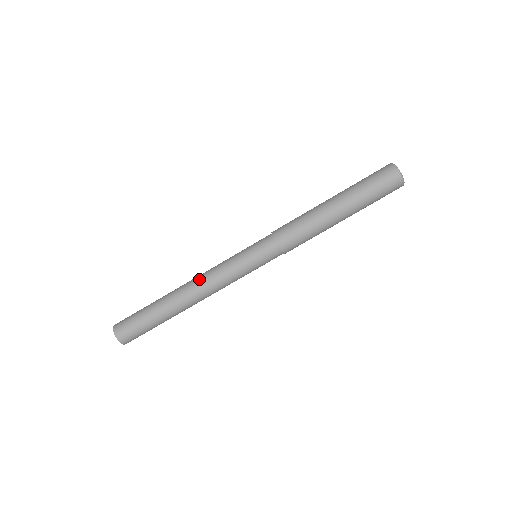
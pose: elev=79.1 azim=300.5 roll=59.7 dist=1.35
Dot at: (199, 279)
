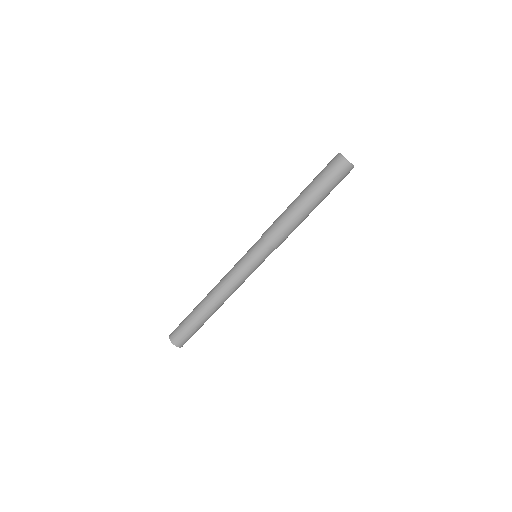
Dot at: occluded
